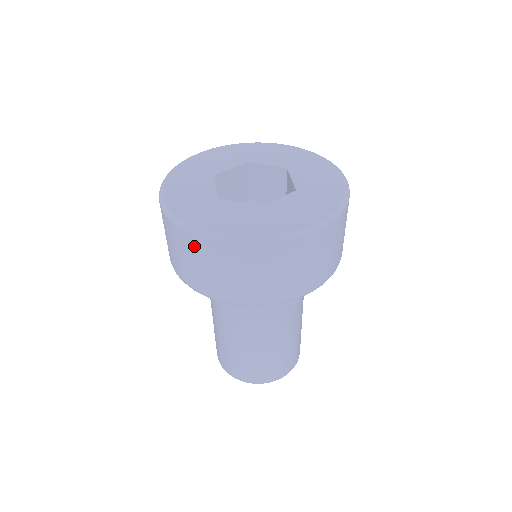
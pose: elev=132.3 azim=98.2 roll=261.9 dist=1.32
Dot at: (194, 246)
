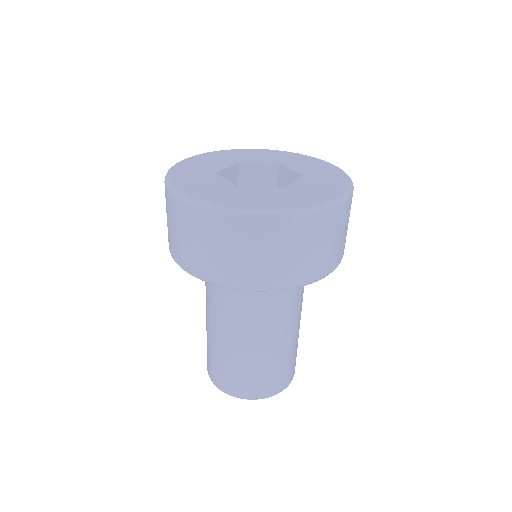
Dot at: (166, 199)
